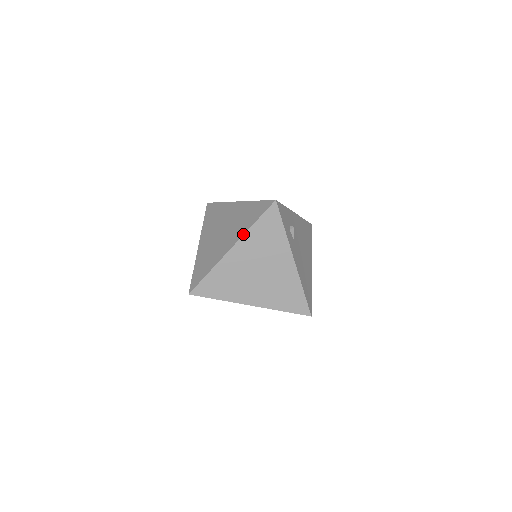
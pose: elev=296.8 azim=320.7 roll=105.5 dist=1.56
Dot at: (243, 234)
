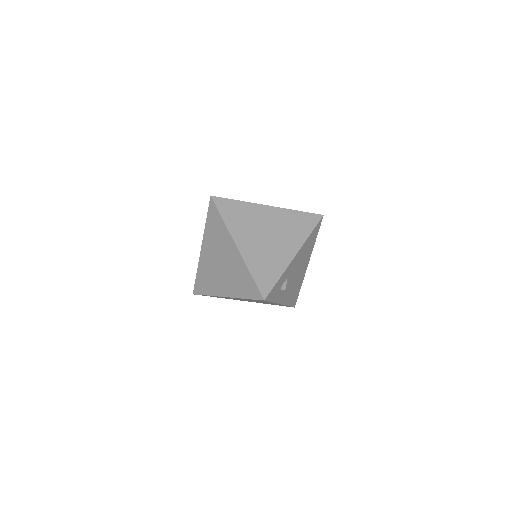
Dot at: (235, 297)
